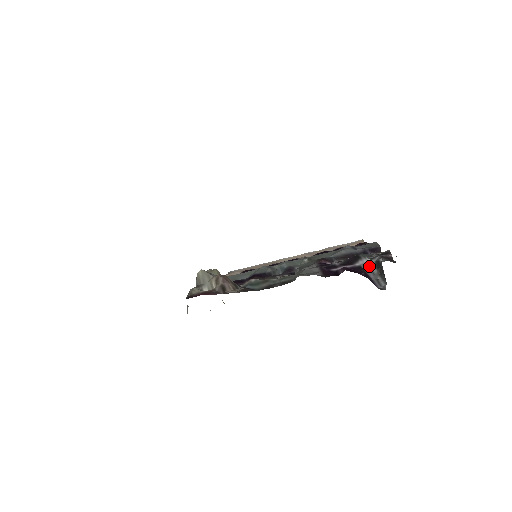
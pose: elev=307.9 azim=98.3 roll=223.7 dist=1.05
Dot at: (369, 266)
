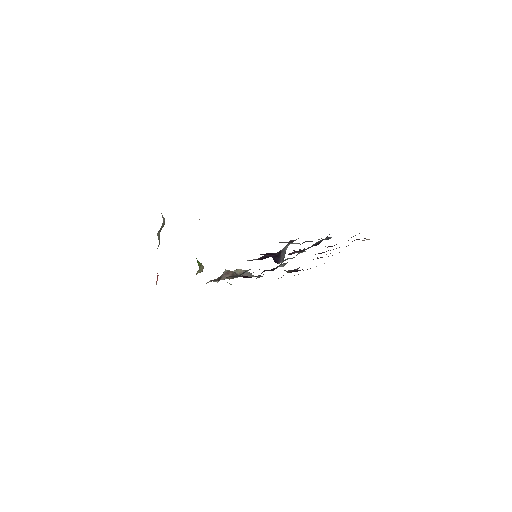
Dot at: (285, 249)
